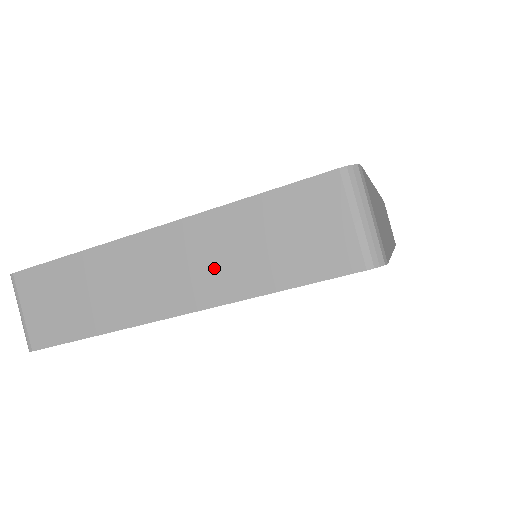
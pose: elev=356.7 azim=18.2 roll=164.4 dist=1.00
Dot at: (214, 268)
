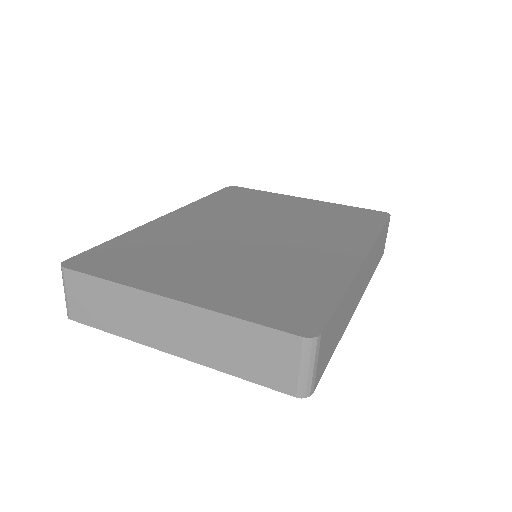
Dot at: (203, 343)
